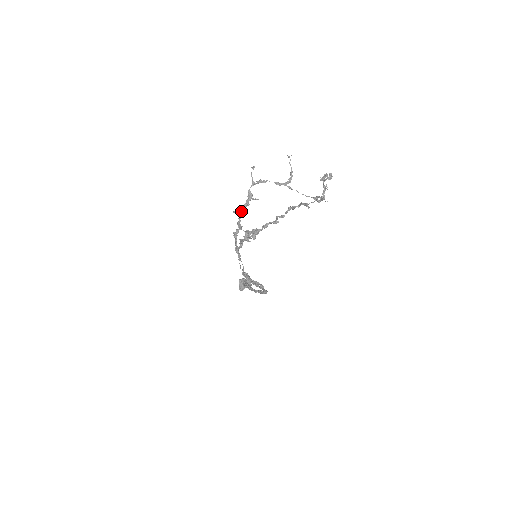
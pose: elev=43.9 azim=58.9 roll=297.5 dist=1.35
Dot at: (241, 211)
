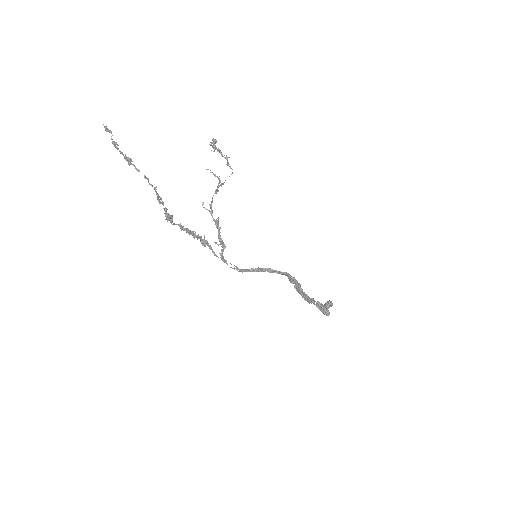
Dot at: (219, 237)
